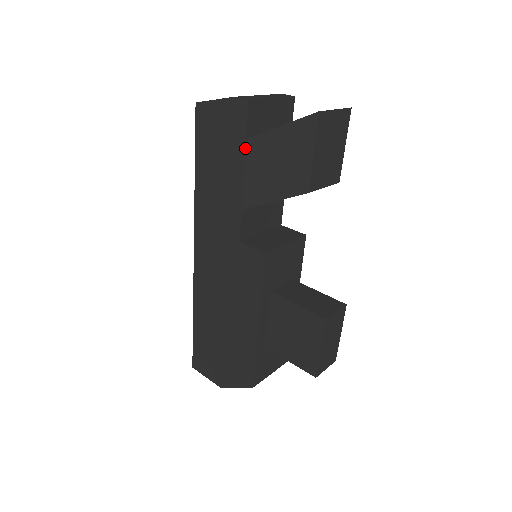
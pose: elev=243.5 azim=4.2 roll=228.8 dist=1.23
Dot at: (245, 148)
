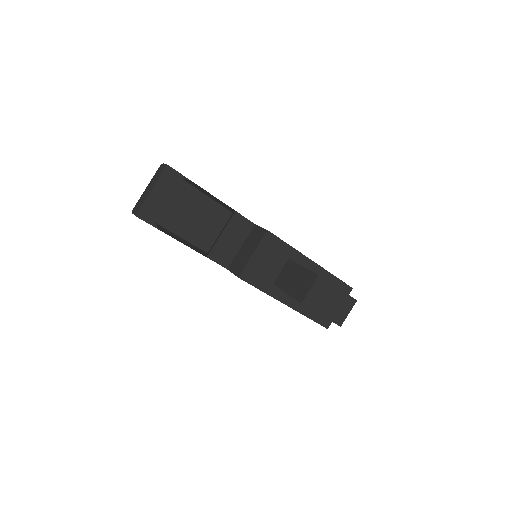
Dot at: occluded
